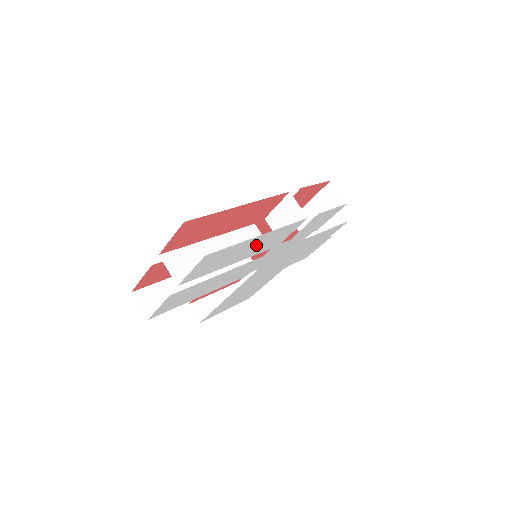
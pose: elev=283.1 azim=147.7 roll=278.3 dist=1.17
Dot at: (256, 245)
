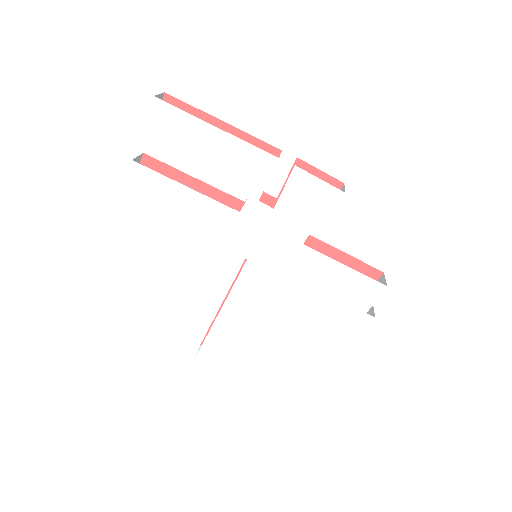
Dot at: (218, 154)
